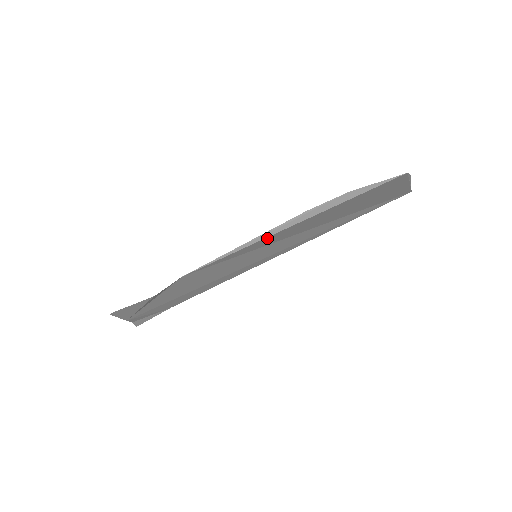
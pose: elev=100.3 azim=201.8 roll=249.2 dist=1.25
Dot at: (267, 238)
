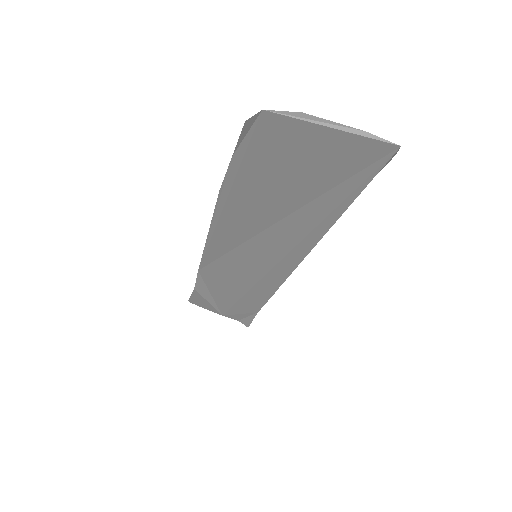
Dot at: (220, 229)
